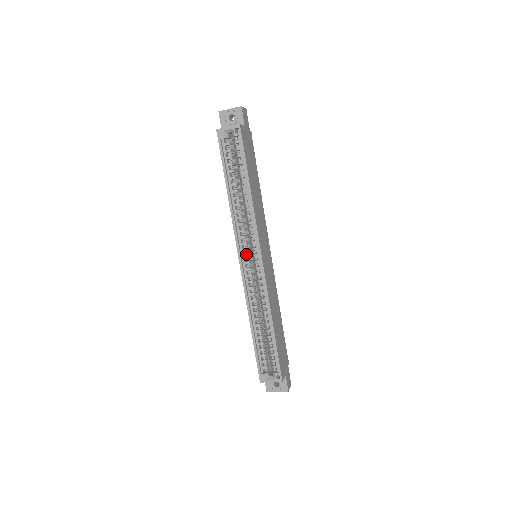
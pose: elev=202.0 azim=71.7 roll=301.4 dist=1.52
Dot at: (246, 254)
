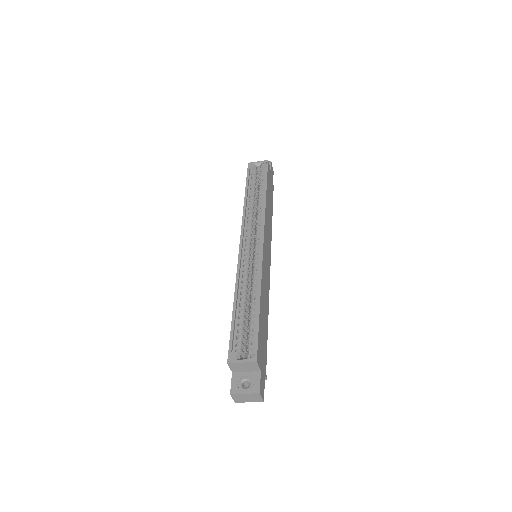
Dot at: (248, 241)
